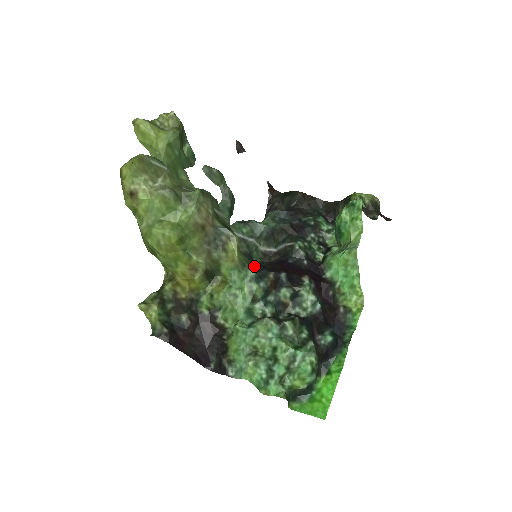
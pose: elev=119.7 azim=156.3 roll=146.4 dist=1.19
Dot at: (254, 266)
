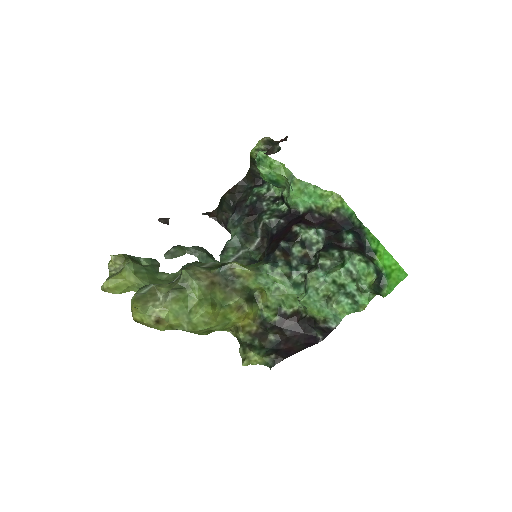
Dot at: (263, 262)
